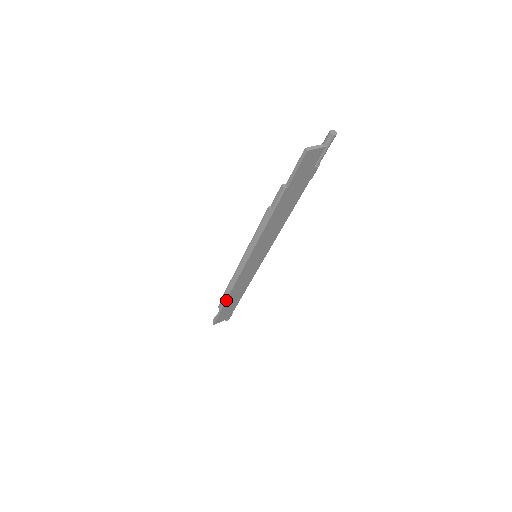
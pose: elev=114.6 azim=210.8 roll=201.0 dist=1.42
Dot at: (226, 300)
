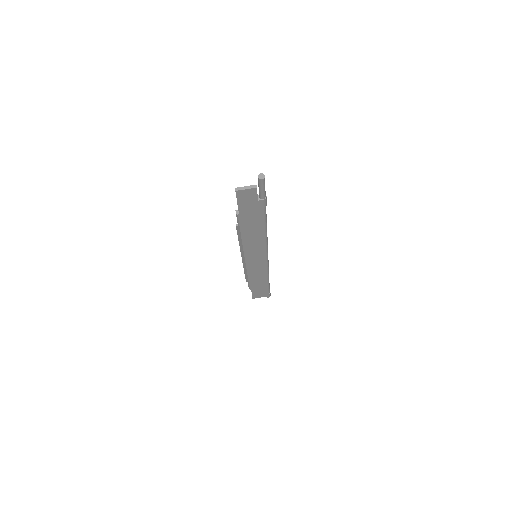
Dot at: (249, 283)
